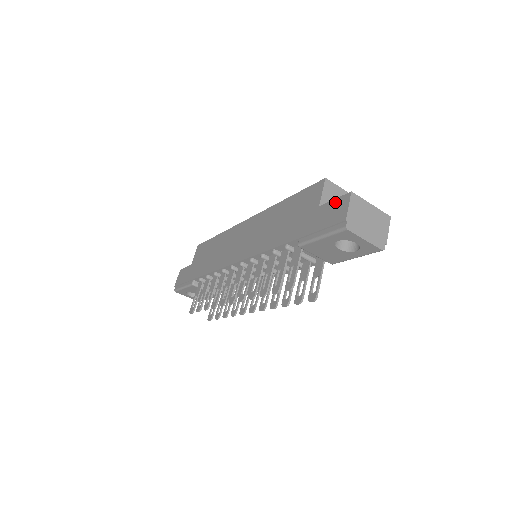
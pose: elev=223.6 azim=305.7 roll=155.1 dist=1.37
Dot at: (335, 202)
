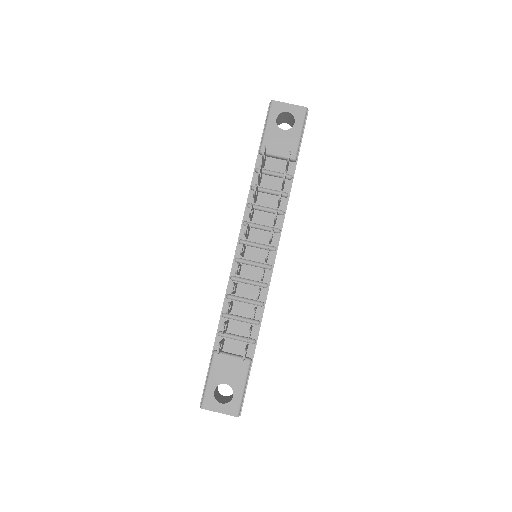
Dot at: occluded
